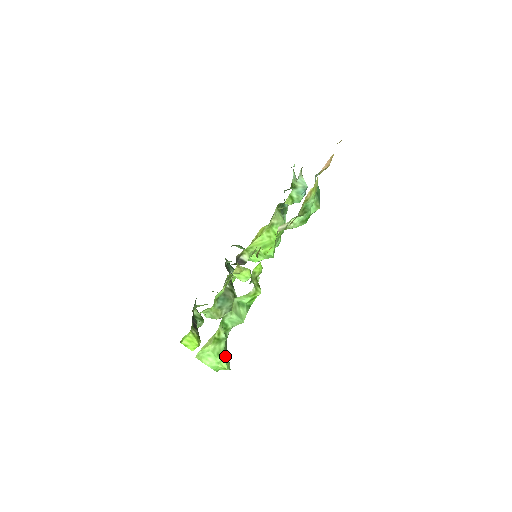
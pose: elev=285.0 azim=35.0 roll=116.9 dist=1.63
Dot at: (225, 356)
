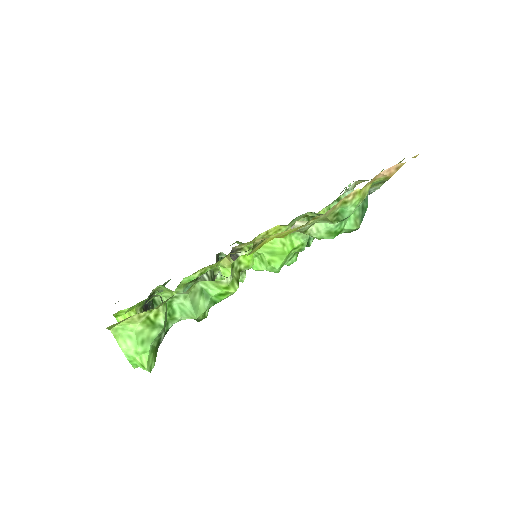
Dot at: (152, 350)
